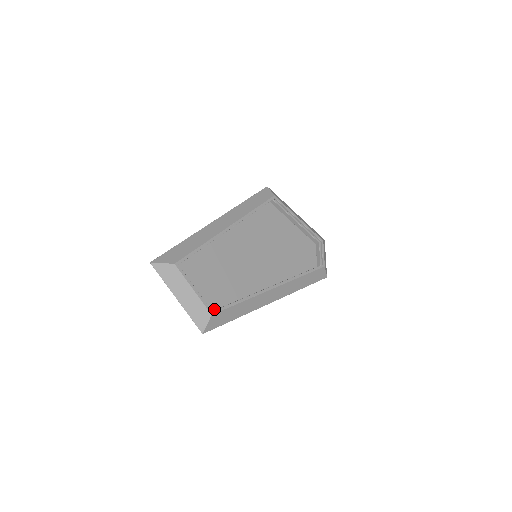
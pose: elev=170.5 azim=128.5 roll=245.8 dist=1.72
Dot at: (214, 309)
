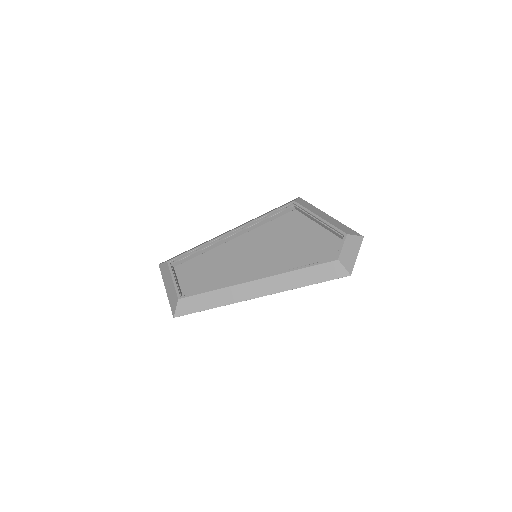
Dot at: occluded
